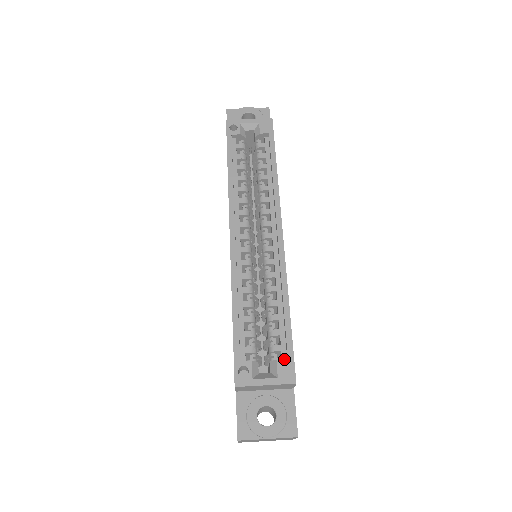
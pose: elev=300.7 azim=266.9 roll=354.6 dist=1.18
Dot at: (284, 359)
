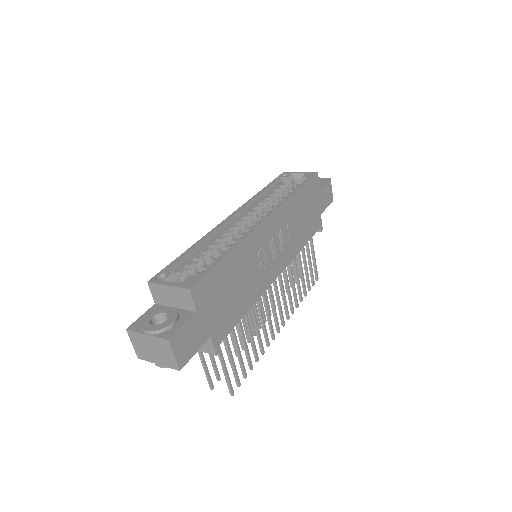
Dot at: occluded
